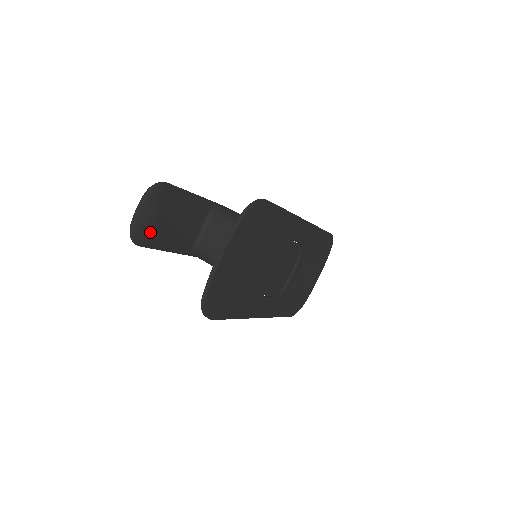
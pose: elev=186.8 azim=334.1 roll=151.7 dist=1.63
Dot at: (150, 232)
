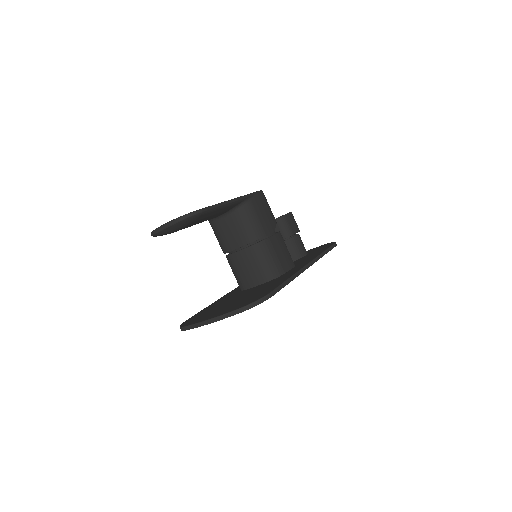
Dot at: (170, 233)
